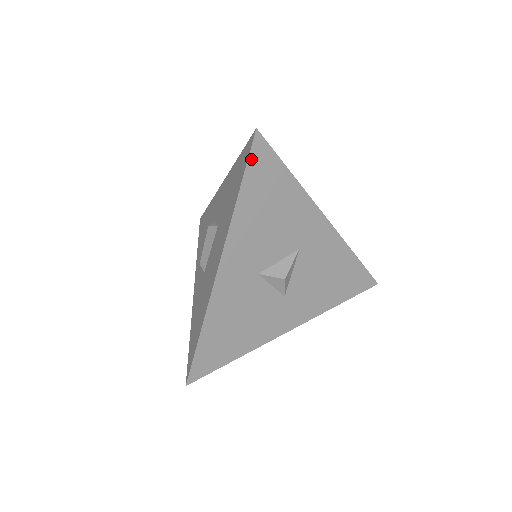
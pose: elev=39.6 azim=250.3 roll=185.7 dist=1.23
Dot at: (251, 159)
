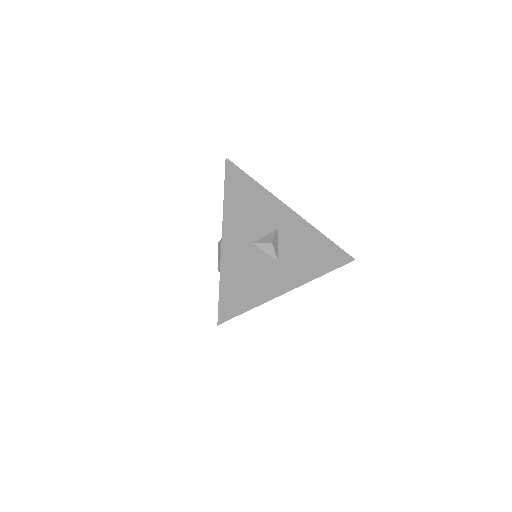
Dot at: (227, 173)
